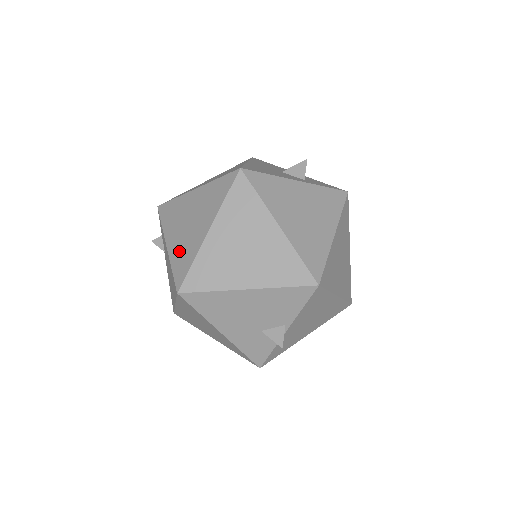
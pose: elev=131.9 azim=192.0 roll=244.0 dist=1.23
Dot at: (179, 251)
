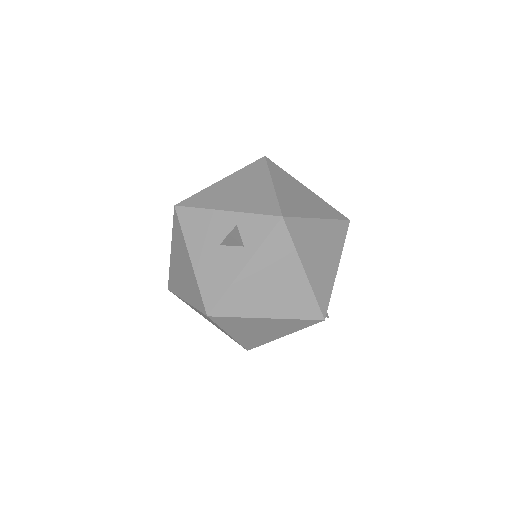
Dot at: occluded
